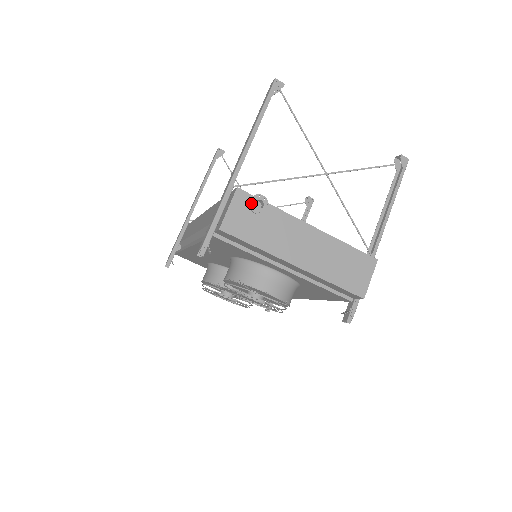
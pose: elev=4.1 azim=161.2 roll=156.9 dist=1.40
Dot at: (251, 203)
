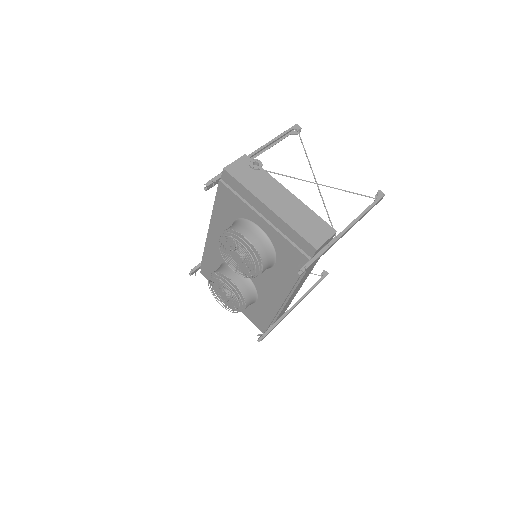
Dot at: (251, 162)
